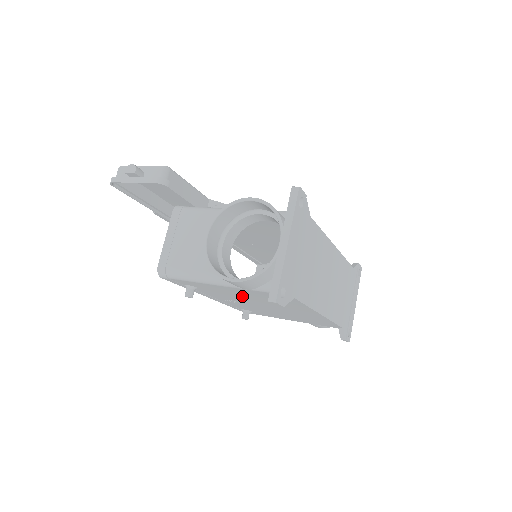
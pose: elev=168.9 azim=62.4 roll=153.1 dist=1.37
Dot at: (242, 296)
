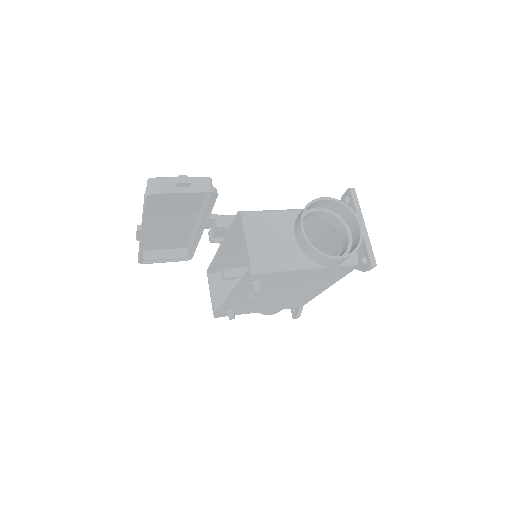
Dot at: (293, 282)
